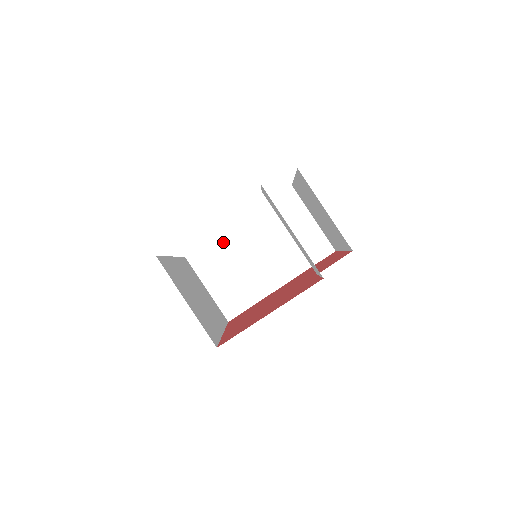
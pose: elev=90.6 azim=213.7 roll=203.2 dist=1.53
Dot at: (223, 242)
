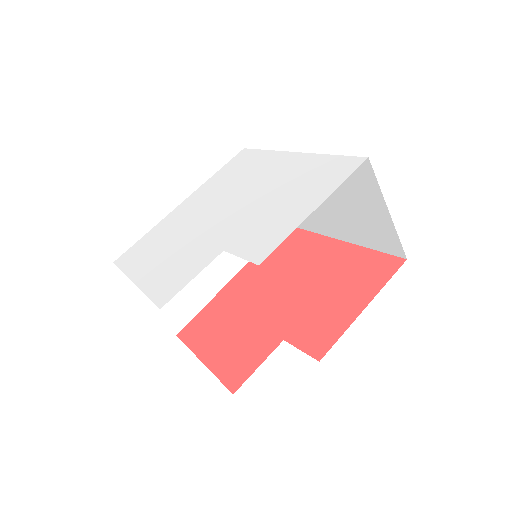
Dot at: occluded
